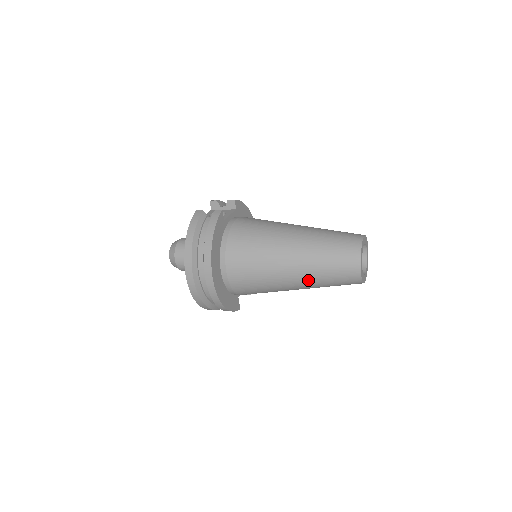
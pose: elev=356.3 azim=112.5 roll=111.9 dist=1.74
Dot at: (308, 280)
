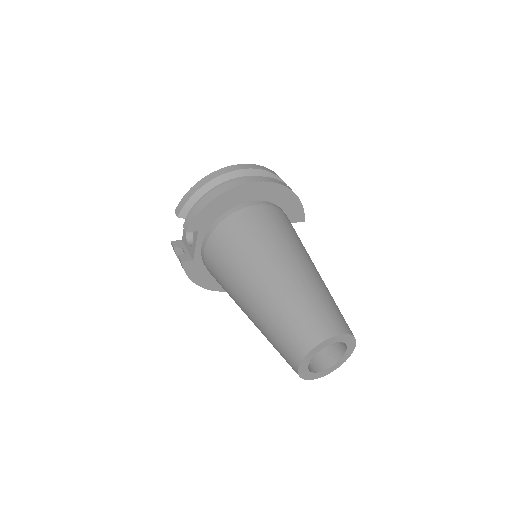
Dot at: occluded
